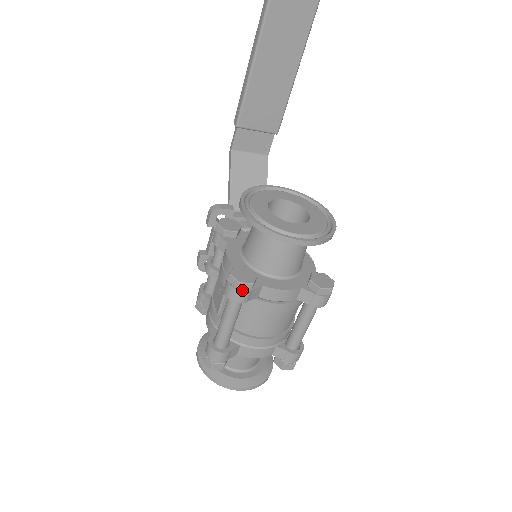
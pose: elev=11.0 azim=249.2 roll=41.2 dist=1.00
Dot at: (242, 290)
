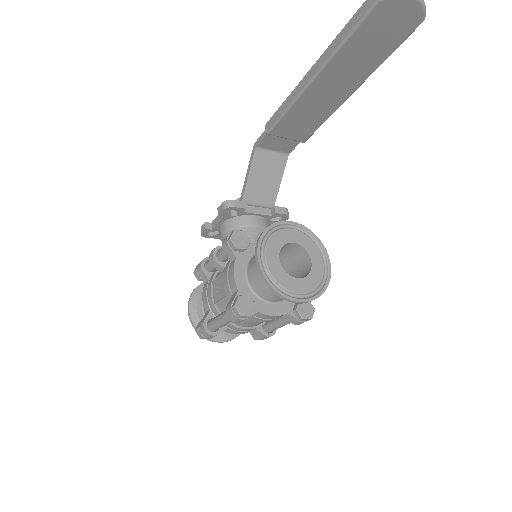
Dot at: (242, 318)
